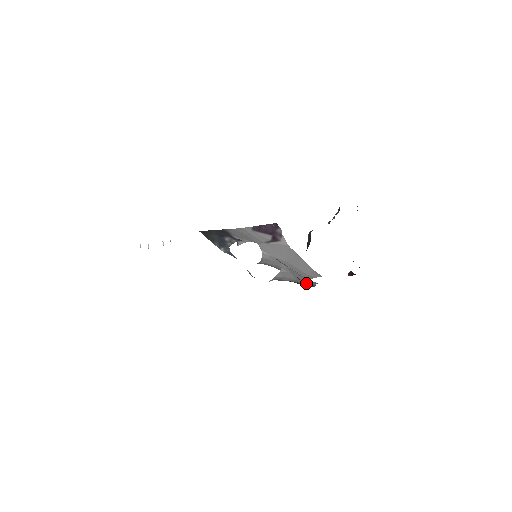
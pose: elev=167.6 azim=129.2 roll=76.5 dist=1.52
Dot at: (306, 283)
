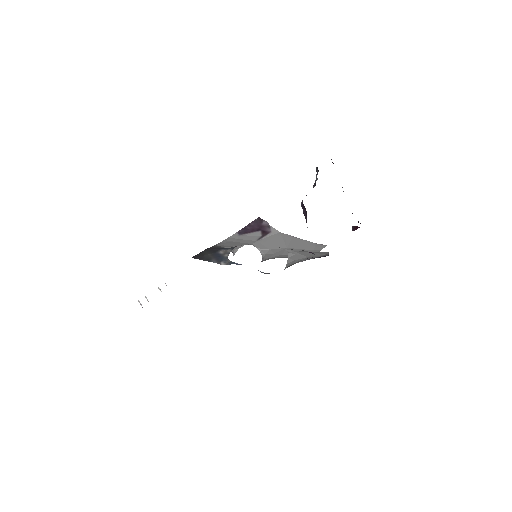
Dot at: (319, 256)
